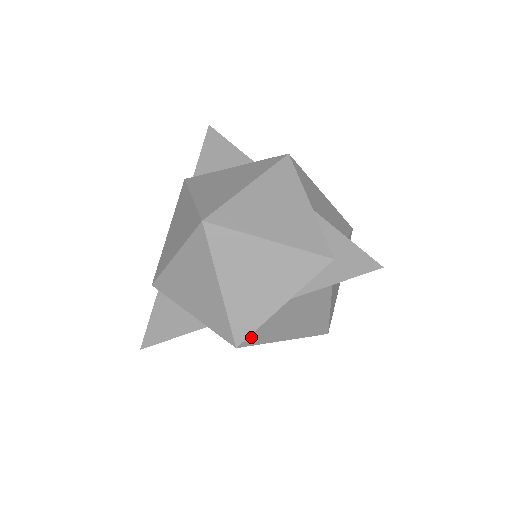
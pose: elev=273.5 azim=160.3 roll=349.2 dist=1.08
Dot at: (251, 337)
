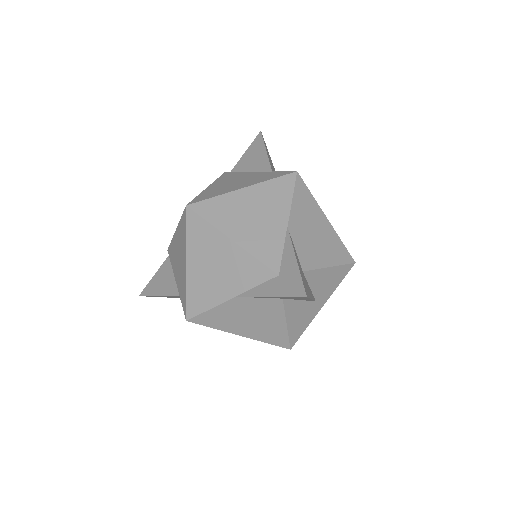
Dot at: (200, 317)
